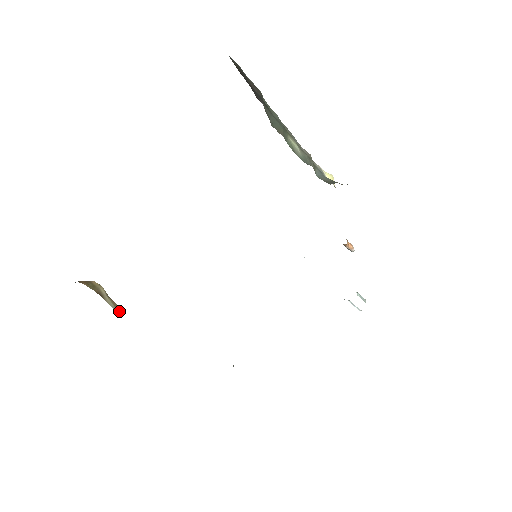
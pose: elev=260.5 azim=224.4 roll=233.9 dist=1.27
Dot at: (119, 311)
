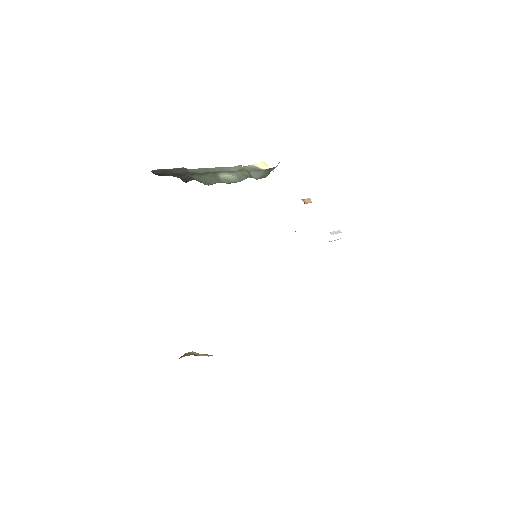
Dot at: occluded
